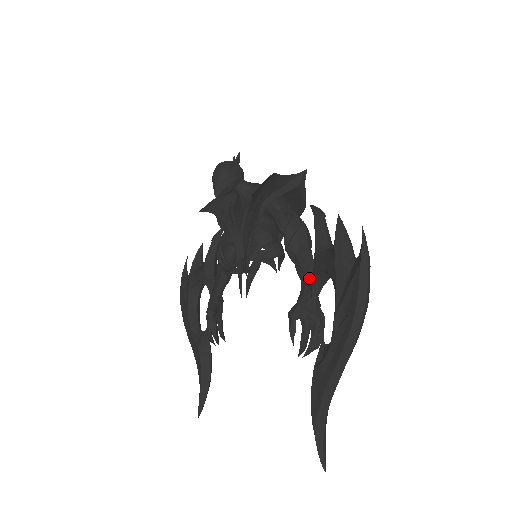
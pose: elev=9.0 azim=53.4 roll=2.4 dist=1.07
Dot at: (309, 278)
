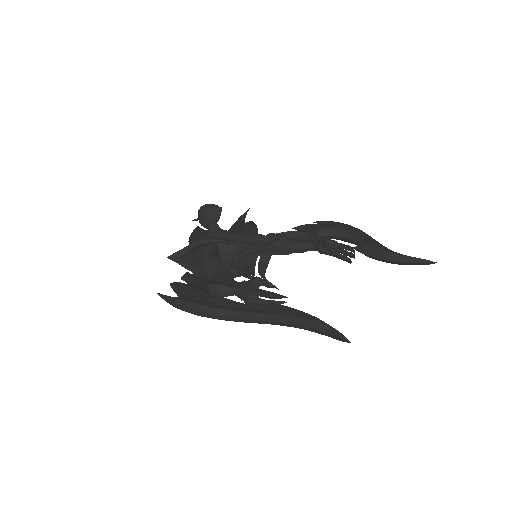
Dot at: (310, 241)
